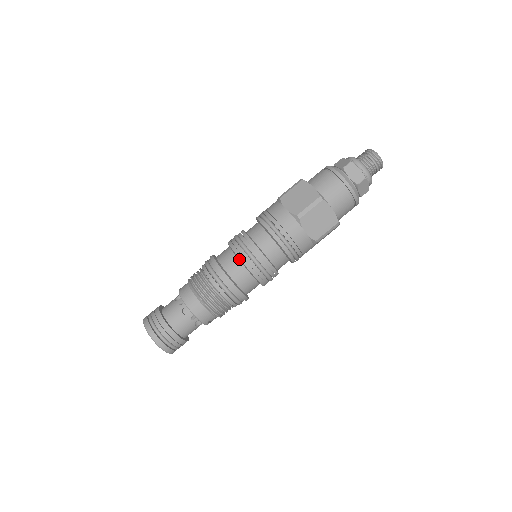
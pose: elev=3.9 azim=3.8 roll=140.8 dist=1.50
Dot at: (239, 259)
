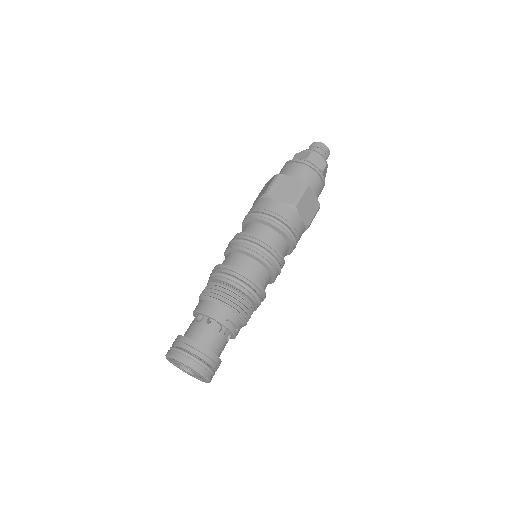
Dot at: (231, 250)
